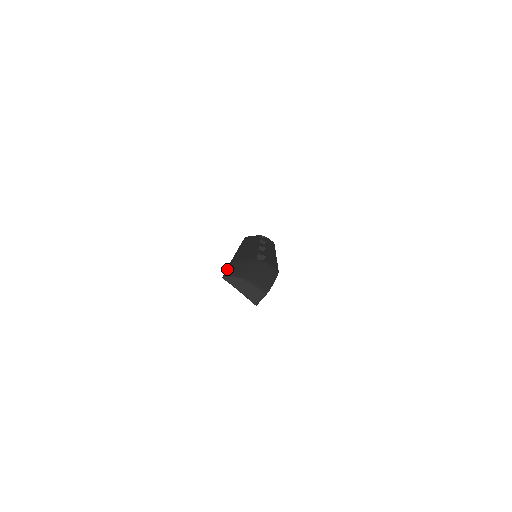
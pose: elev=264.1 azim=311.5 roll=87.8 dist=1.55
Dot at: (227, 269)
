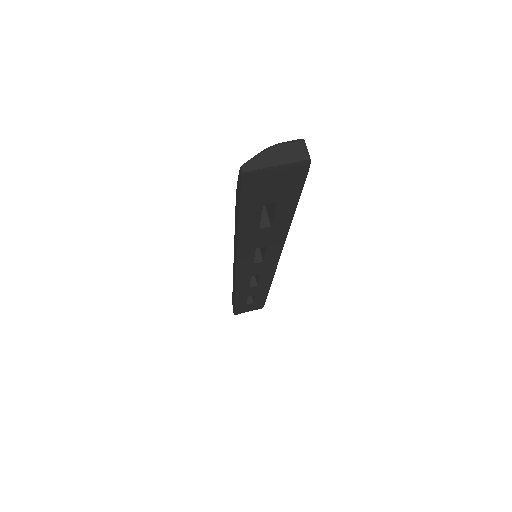
Dot at: (237, 186)
